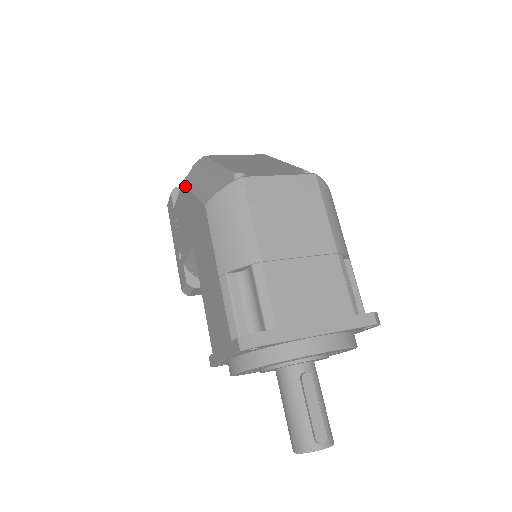
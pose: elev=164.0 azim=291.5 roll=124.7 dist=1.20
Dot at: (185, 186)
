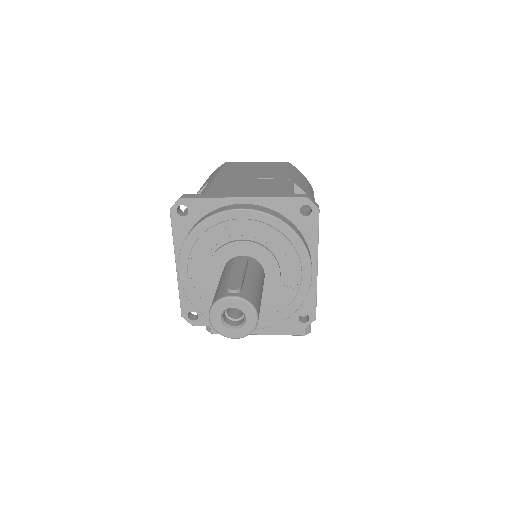
Dot at: occluded
